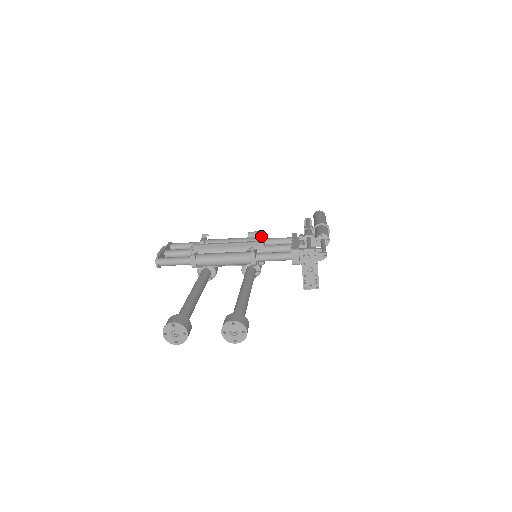
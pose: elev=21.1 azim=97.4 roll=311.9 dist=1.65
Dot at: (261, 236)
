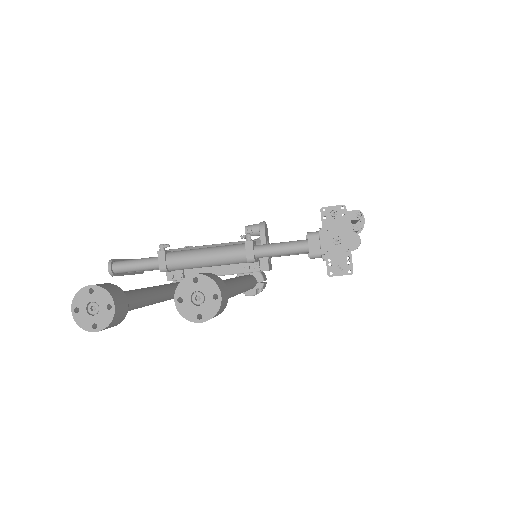
Dot at: (263, 226)
